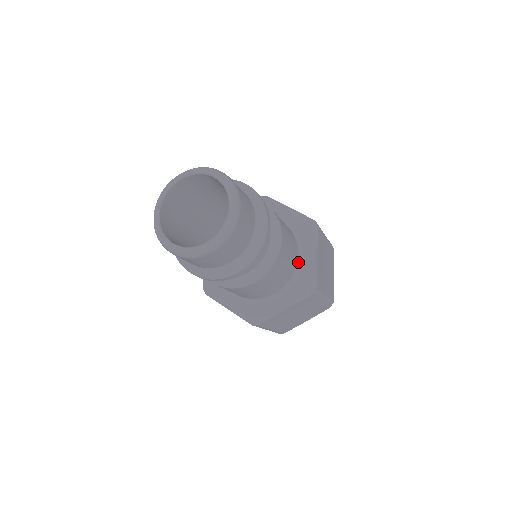
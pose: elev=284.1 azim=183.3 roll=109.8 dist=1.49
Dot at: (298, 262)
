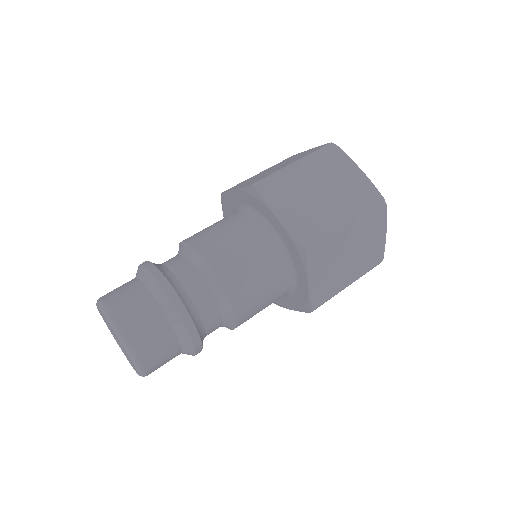
Dot at: (274, 238)
